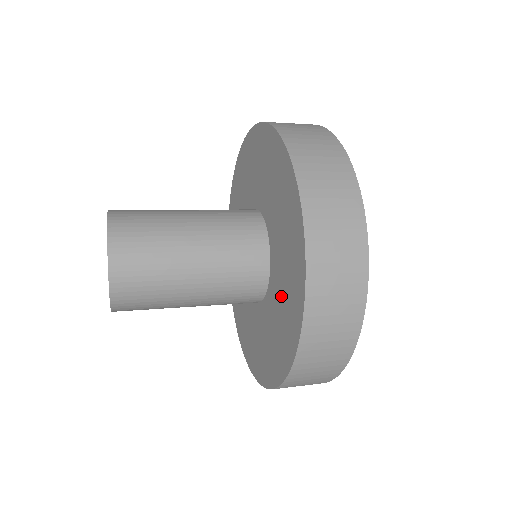
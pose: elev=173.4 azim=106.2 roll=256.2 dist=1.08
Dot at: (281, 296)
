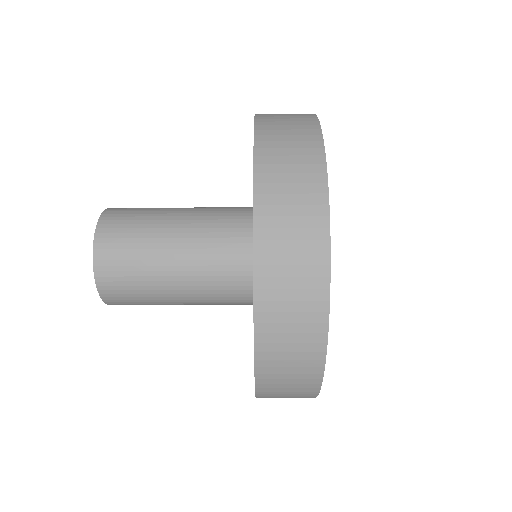
Dot at: occluded
